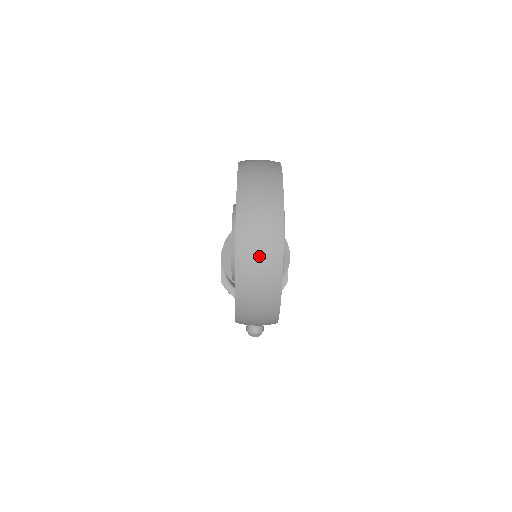
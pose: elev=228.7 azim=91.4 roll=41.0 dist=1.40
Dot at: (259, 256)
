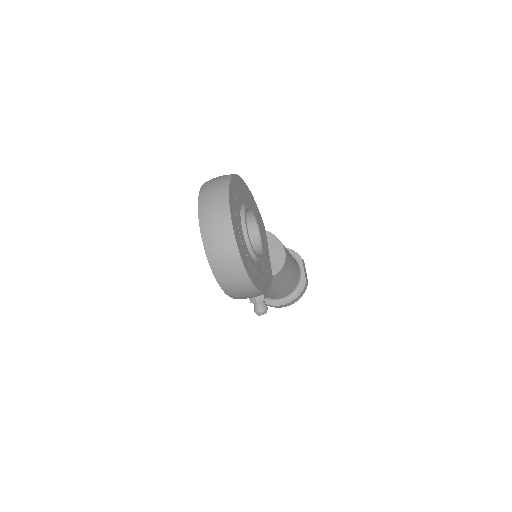
Dot at: (216, 233)
